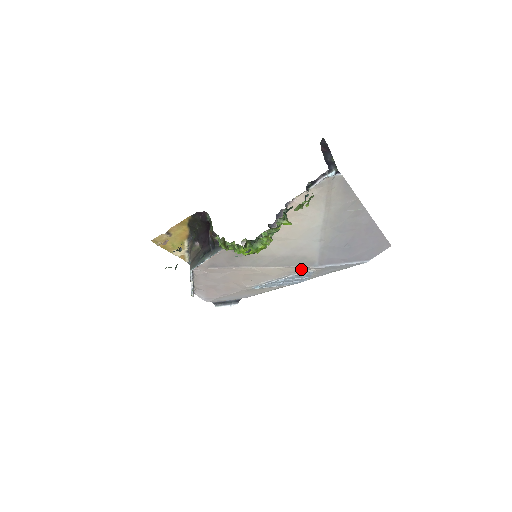
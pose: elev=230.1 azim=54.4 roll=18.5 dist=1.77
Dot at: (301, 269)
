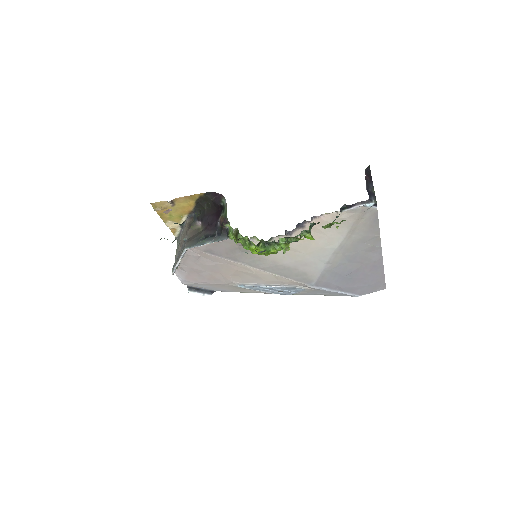
Dot at: (296, 283)
